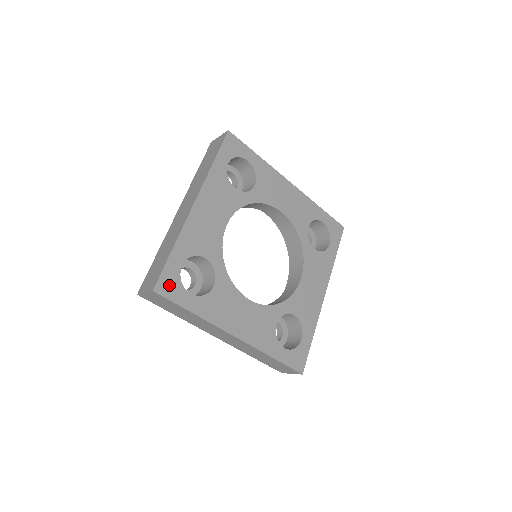
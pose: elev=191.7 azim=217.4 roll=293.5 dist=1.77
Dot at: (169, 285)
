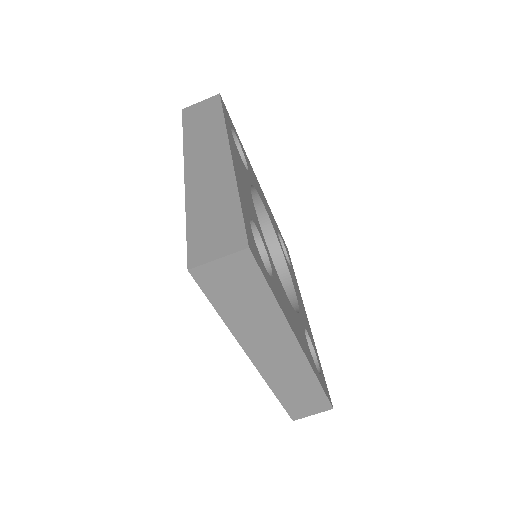
Dot at: (253, 247)
